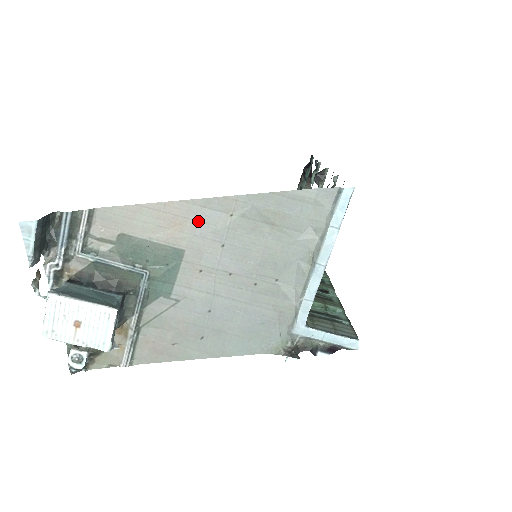
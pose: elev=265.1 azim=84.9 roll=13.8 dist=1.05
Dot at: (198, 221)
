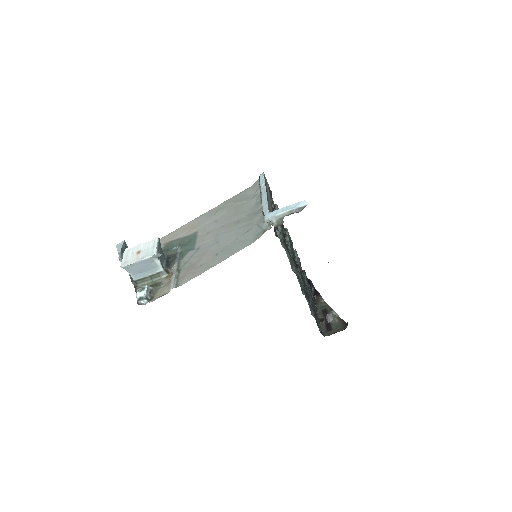
Dot at: (201, 221)
